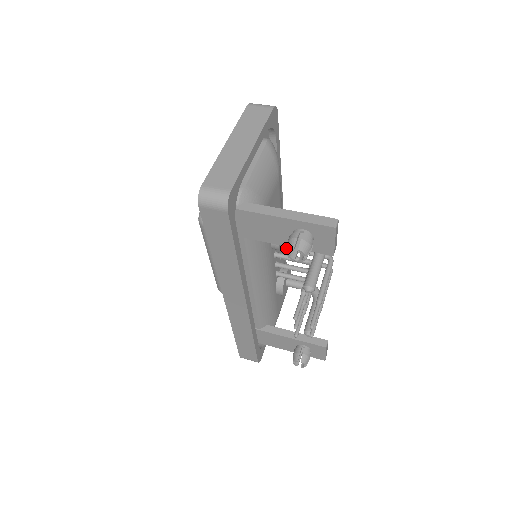
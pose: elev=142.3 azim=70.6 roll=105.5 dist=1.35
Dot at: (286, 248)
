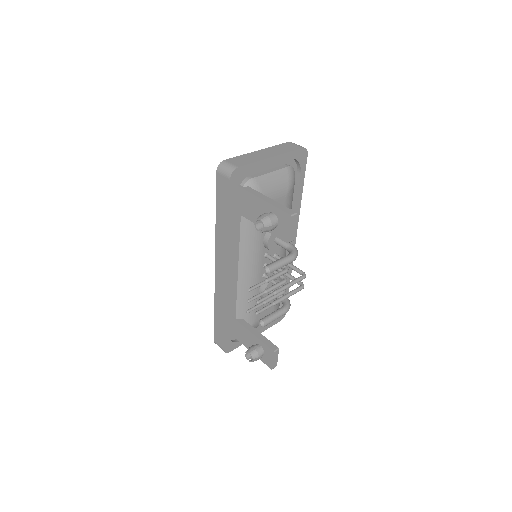
Dot at: (278, 257)
